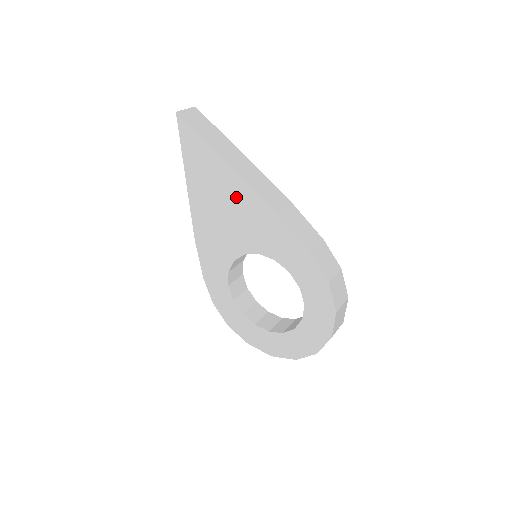
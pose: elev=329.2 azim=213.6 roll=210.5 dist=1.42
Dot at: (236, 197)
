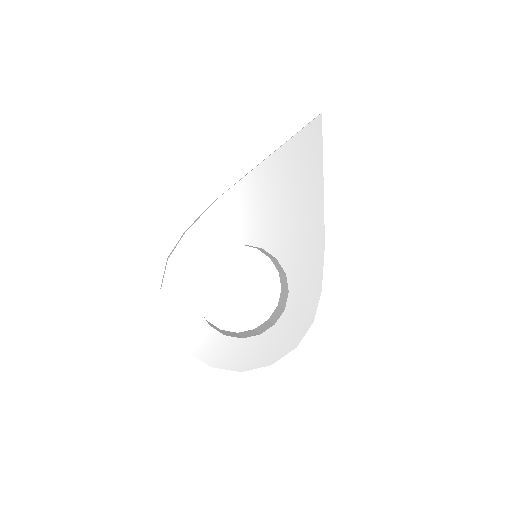
Dot at: (305, 207)
